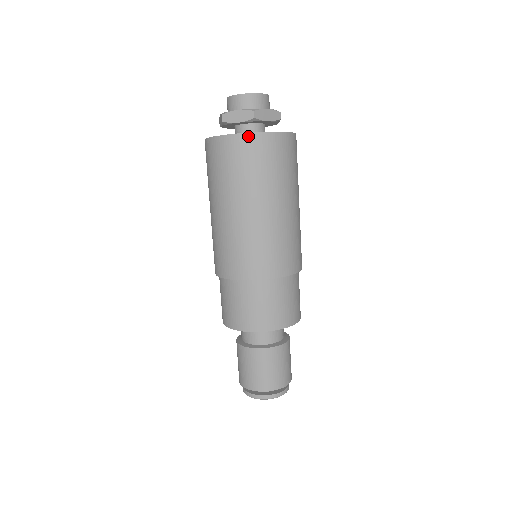
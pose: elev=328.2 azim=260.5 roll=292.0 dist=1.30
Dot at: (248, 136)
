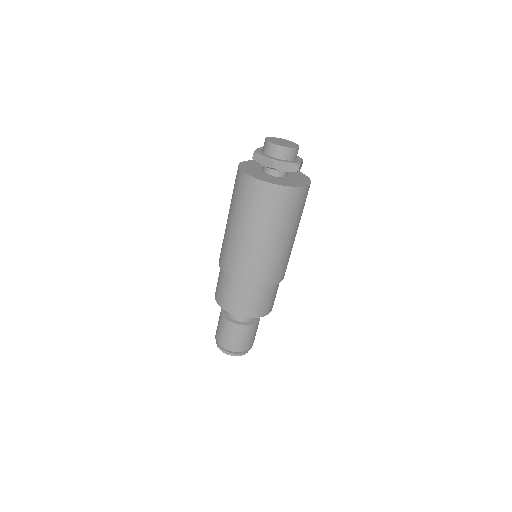
Dot at: (260, 182)
